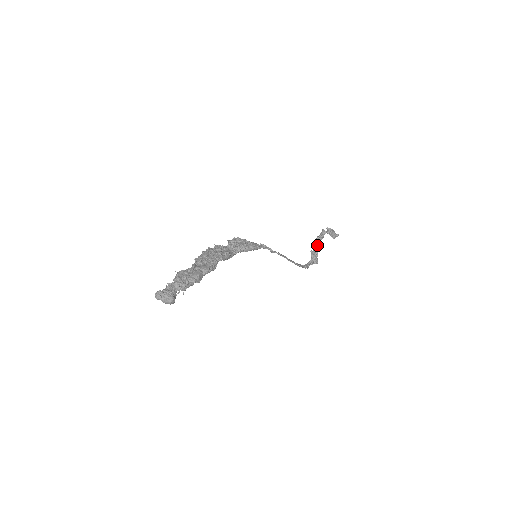
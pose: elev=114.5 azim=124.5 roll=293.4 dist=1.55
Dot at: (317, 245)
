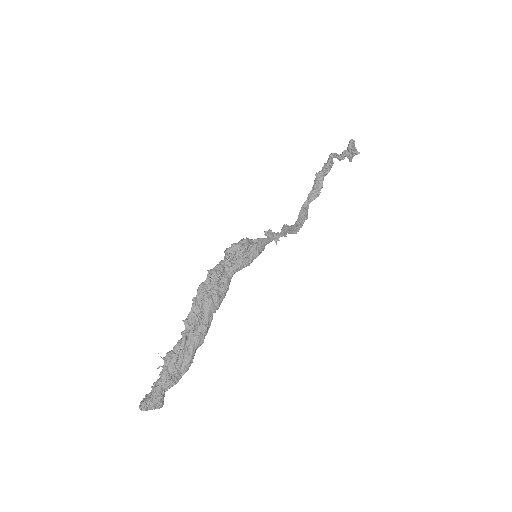
Dot at: (327, 169)
